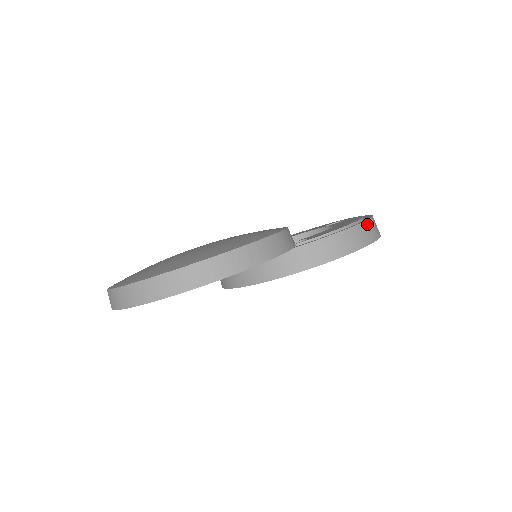
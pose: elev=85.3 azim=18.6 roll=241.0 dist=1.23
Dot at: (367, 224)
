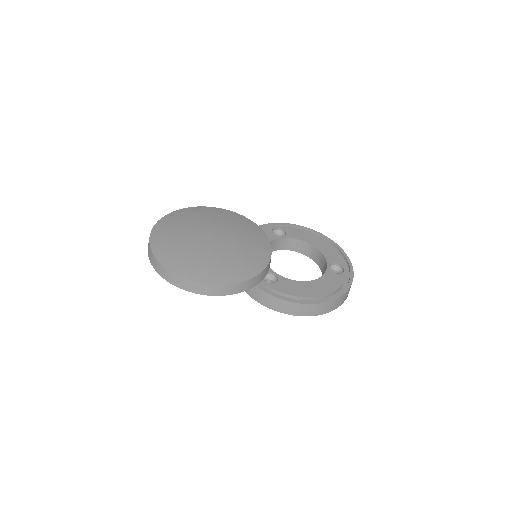
Dot at: (315, 306)
